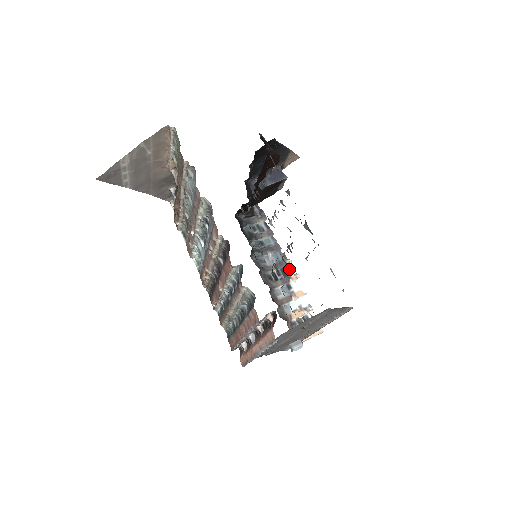
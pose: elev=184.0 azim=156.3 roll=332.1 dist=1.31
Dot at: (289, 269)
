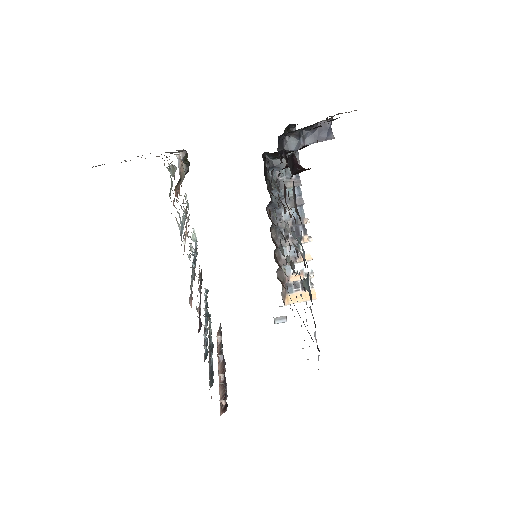
Dot at: (305, 228)
